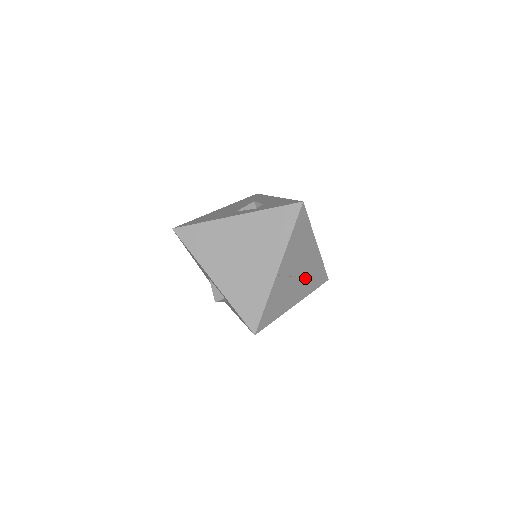
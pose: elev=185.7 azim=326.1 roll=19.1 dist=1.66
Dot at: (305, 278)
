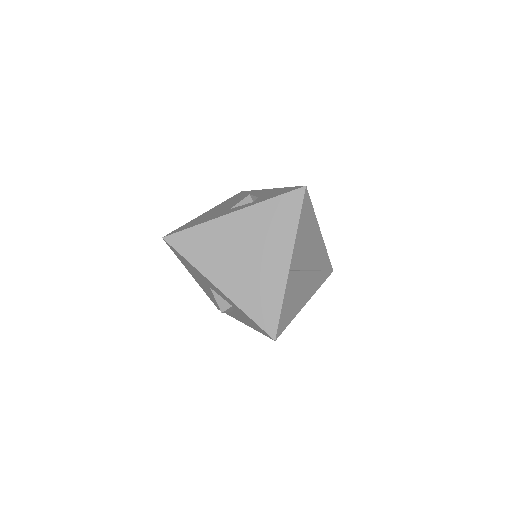
Dot at: (314, 271)
